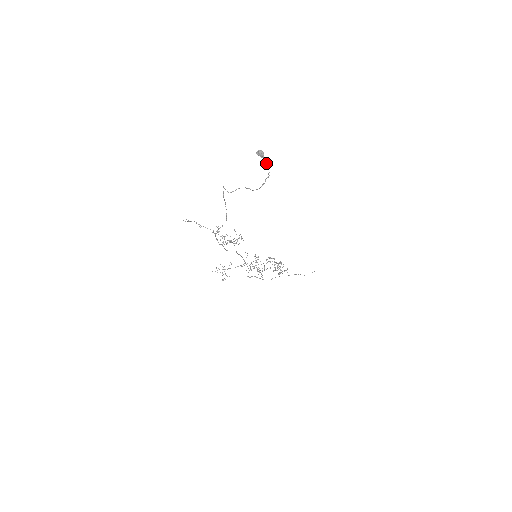
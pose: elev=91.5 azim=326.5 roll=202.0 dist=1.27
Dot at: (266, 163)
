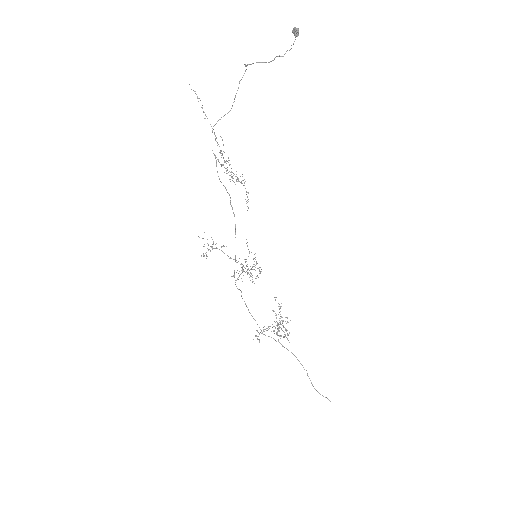
Dot at: (295, 34)
